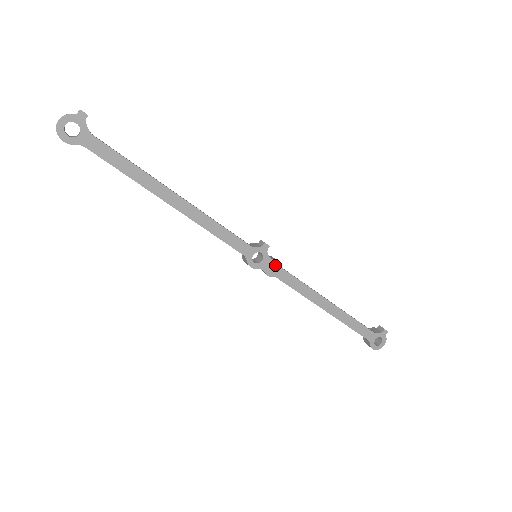
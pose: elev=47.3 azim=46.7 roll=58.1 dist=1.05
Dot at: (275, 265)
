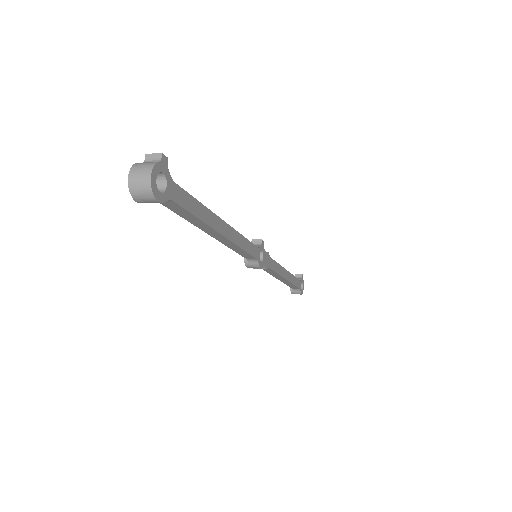
Dot at: (268, 257)
